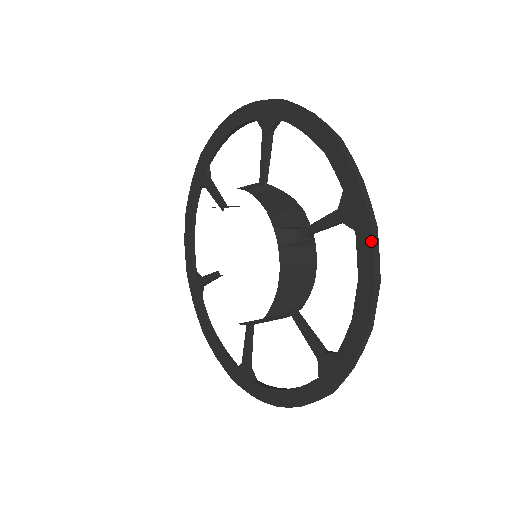
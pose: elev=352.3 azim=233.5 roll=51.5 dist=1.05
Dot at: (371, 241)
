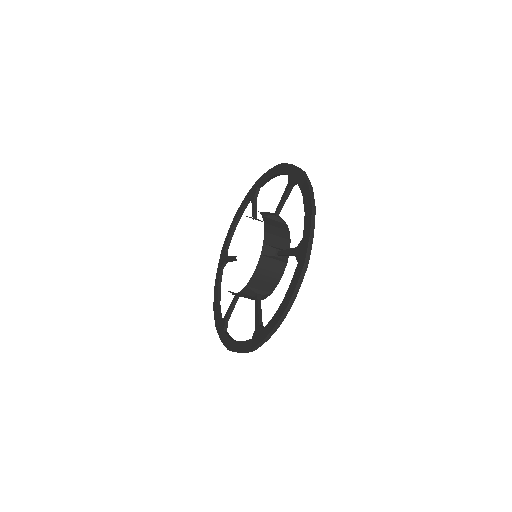
Dot at: (303, 175)
